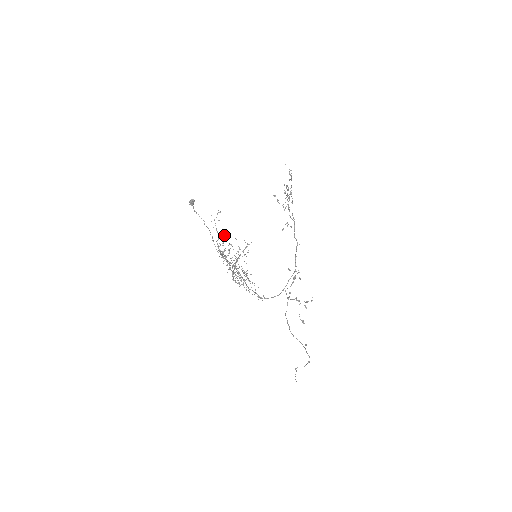
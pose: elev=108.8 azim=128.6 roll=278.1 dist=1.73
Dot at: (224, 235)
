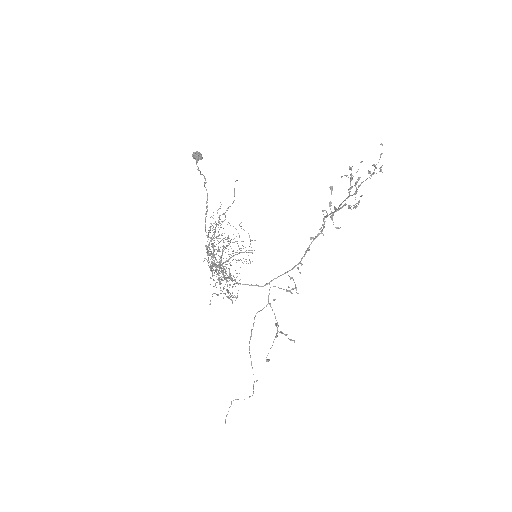
Dot at: occluded
